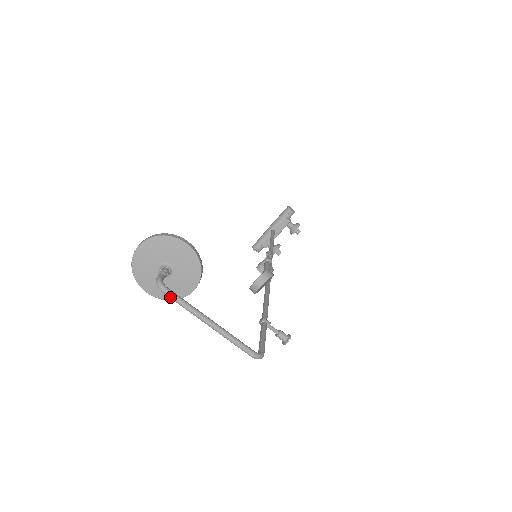
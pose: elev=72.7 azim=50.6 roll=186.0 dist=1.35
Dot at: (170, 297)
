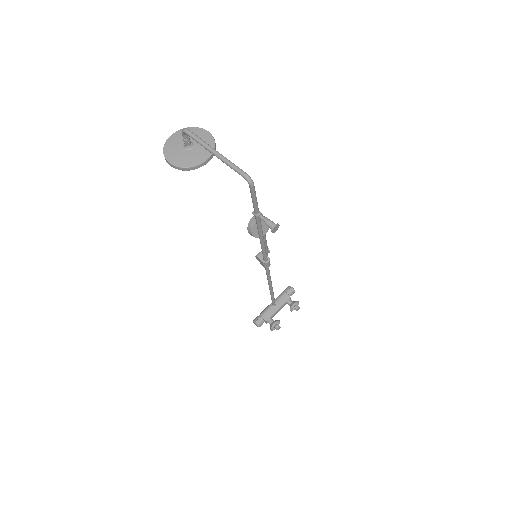
Dot at: (190, 134)
